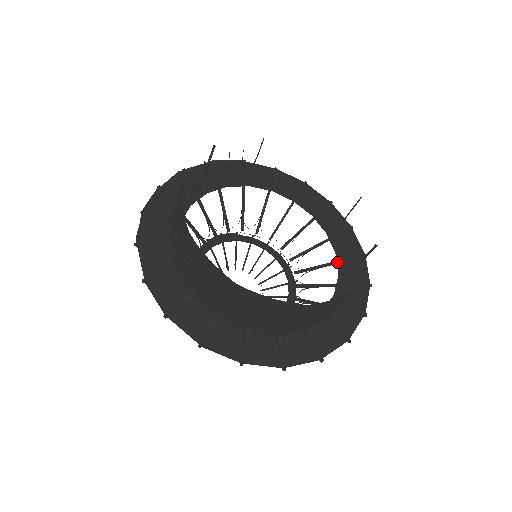
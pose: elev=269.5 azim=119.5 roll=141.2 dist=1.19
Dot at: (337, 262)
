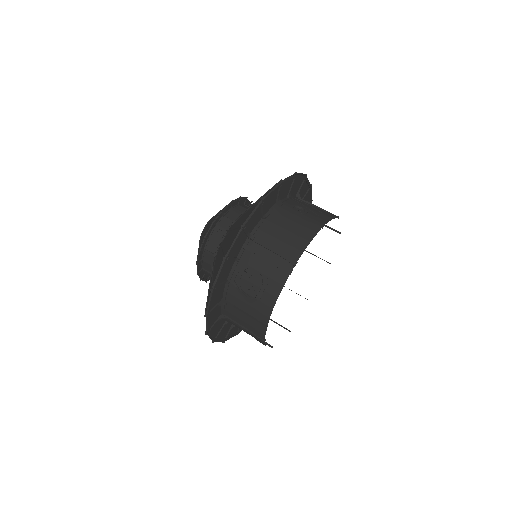
Dot at: occluded
